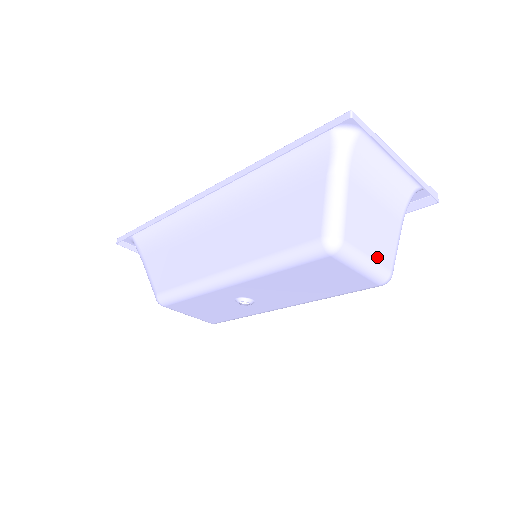
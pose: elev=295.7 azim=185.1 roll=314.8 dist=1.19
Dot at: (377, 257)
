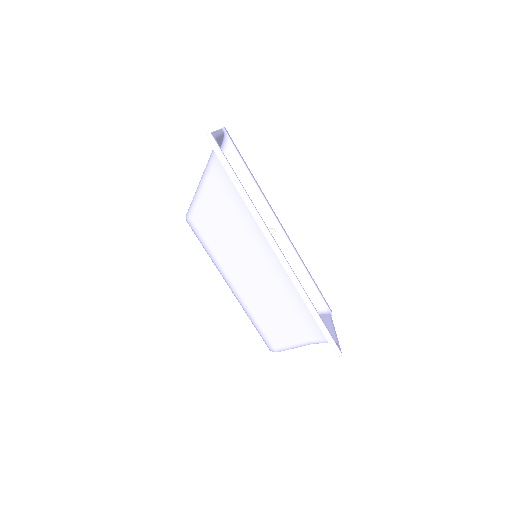
Dot at: occluded
